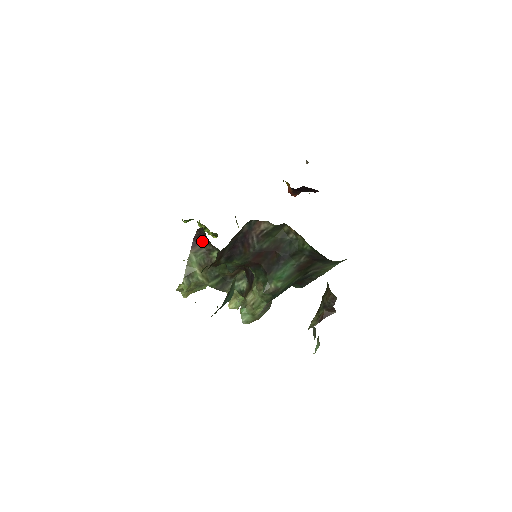
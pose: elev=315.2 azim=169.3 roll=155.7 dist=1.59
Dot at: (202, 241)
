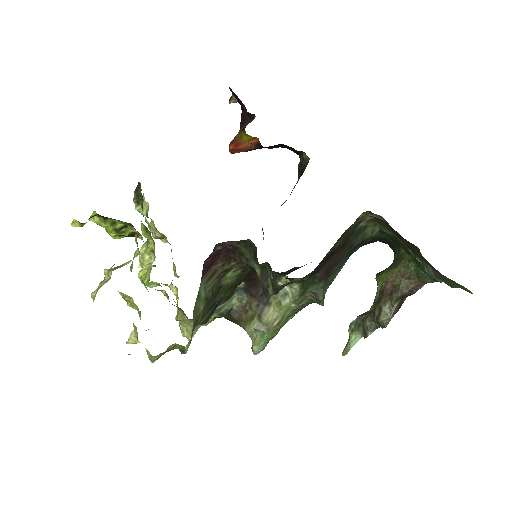
Dot at: (218, 260)
